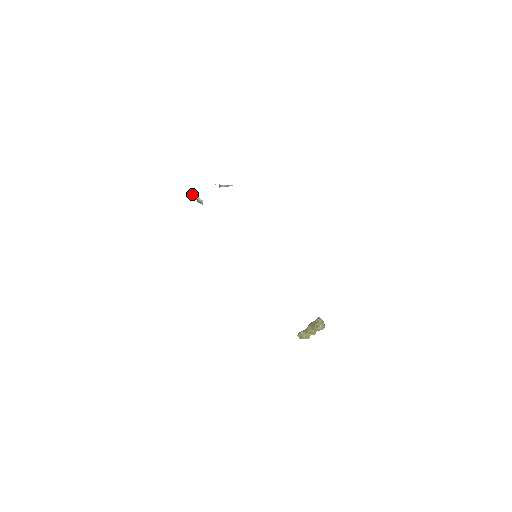
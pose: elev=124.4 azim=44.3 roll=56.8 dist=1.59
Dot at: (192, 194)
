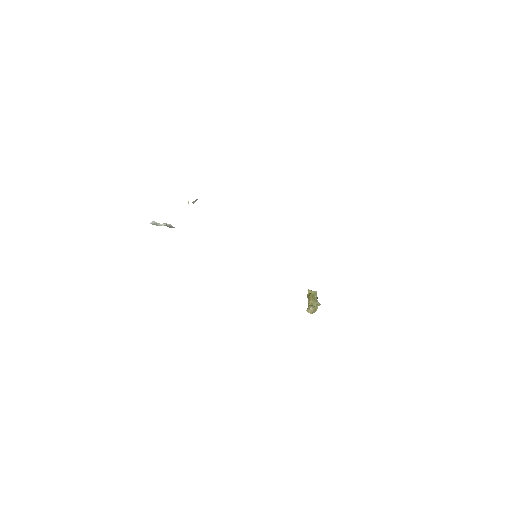
Dot at: (156, 222)
